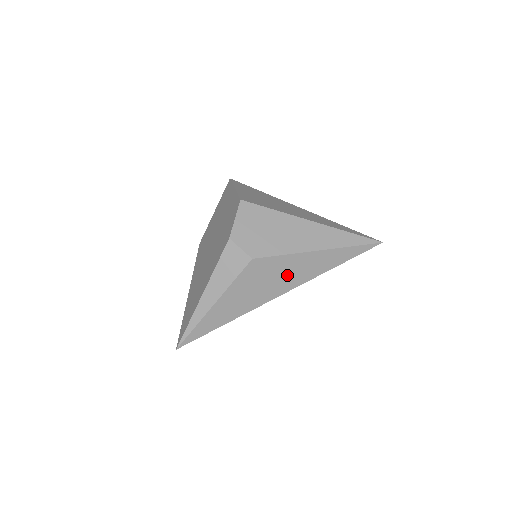
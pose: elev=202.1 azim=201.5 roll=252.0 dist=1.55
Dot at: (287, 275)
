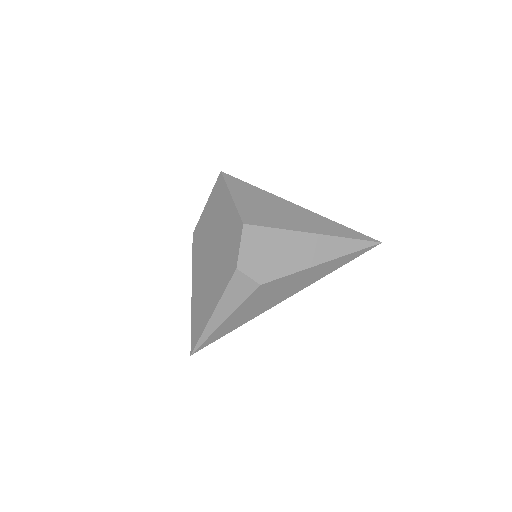
Dot at: (292, 286)
